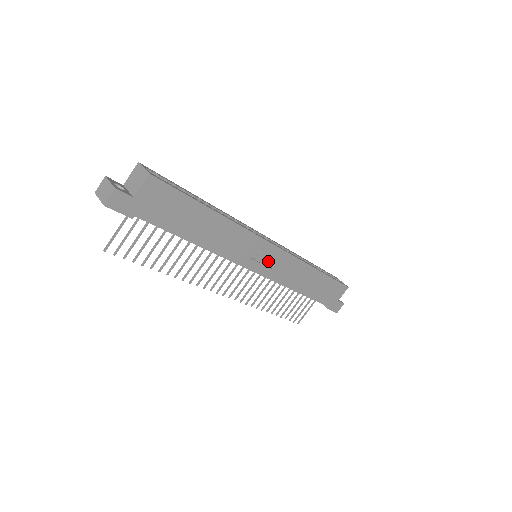
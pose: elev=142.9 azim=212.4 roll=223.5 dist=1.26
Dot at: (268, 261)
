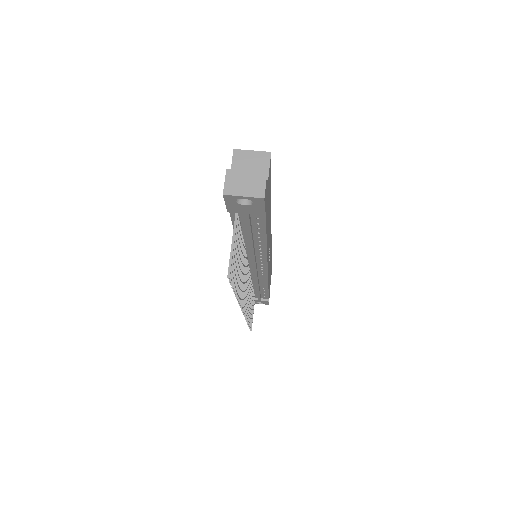
Dot at: occluded
